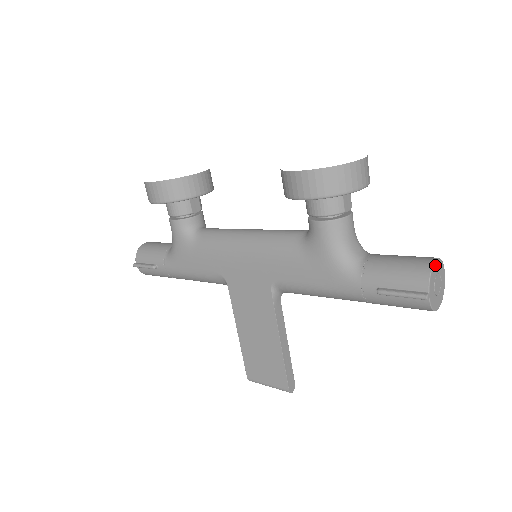
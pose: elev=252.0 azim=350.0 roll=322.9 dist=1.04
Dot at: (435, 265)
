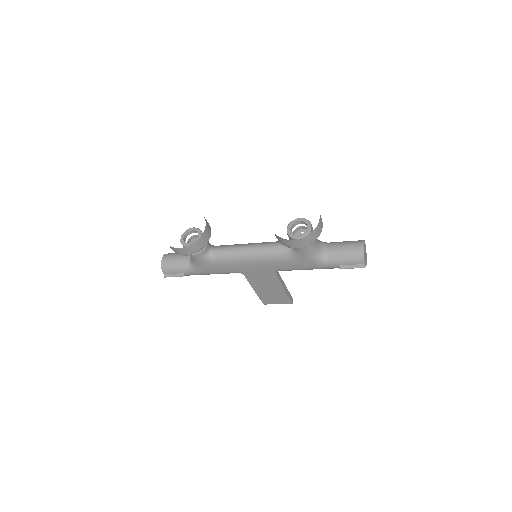
Dot at: (364, 249)
